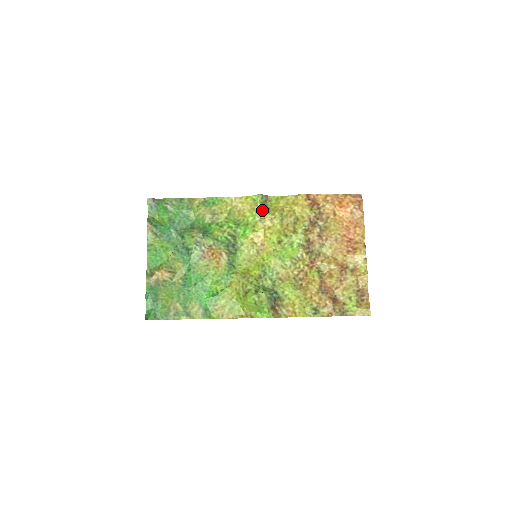
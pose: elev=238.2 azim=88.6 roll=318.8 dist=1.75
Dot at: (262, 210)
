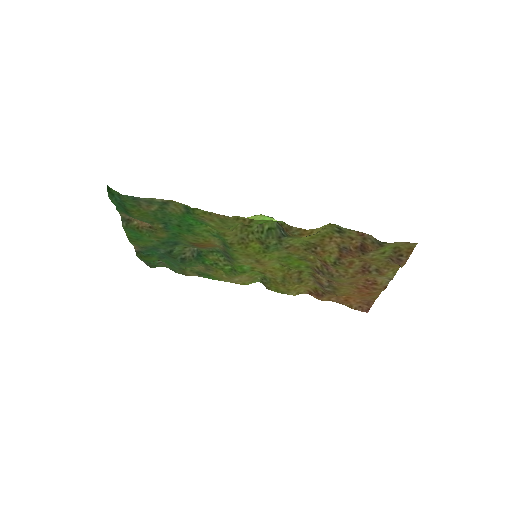
Dot at: (262, 276)
